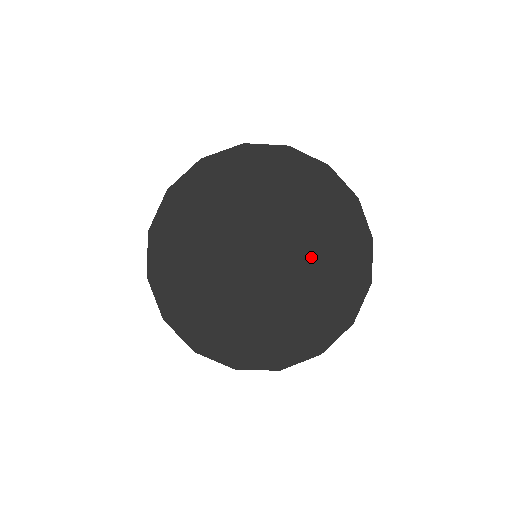
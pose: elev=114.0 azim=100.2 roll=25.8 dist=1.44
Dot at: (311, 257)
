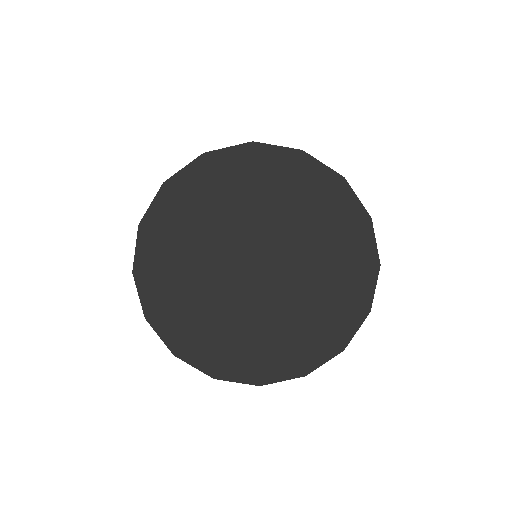
Dot at: (309, 275)
